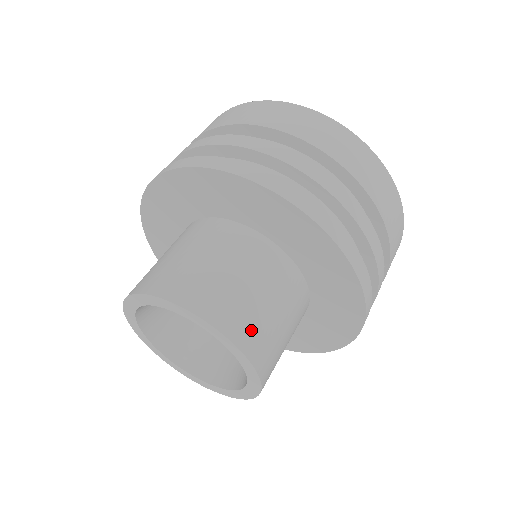
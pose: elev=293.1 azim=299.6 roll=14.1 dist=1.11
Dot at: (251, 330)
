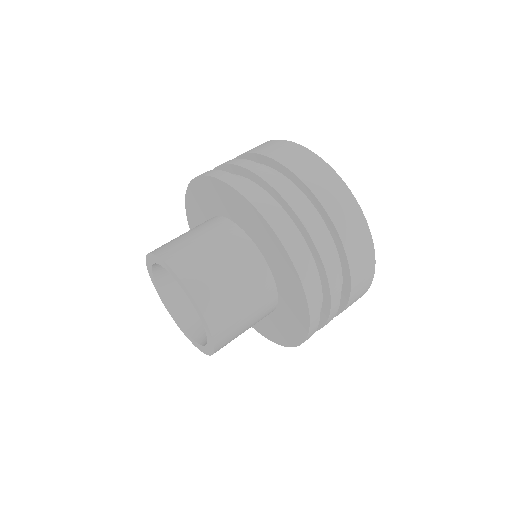
Dot at: (226, 331)
